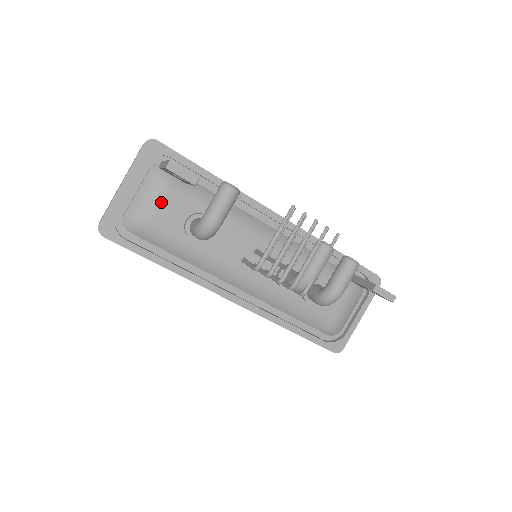
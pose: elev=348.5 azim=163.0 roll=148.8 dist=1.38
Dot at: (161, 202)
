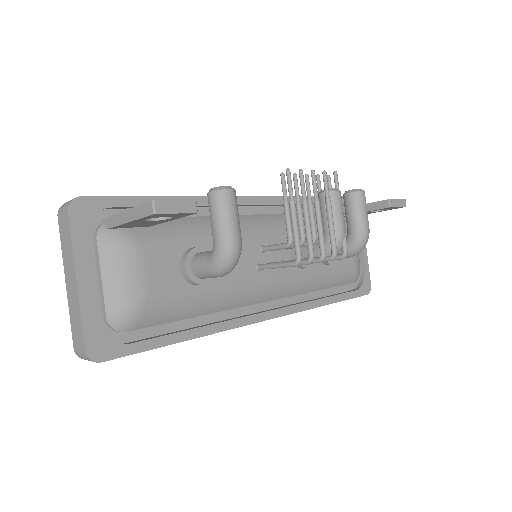
Dot at: (141, 268)
